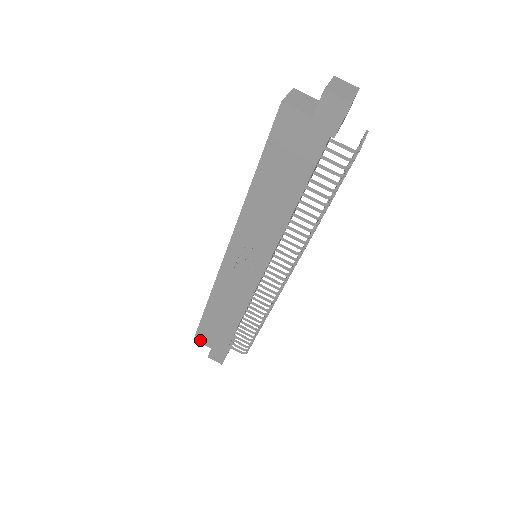
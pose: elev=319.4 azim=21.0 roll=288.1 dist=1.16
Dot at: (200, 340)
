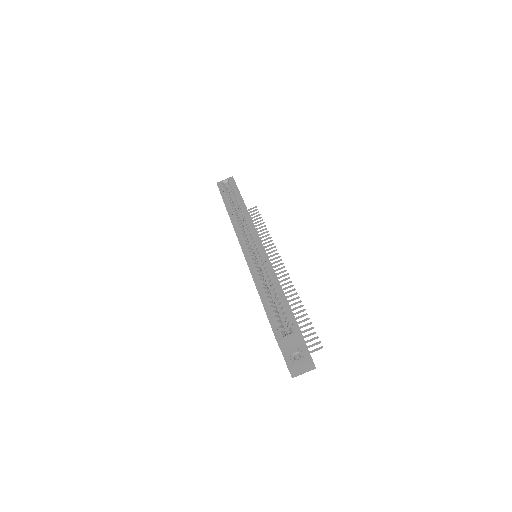
Dot at: occluded
